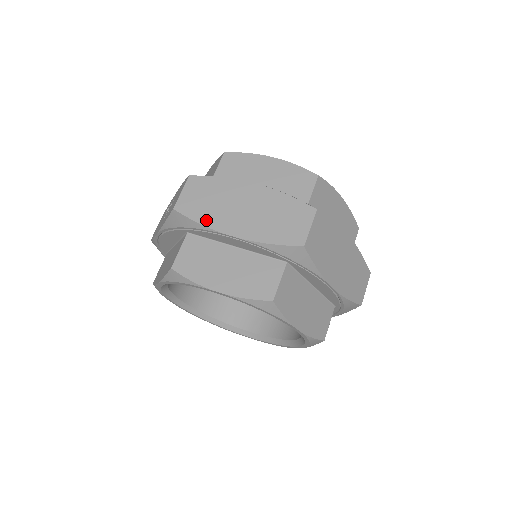
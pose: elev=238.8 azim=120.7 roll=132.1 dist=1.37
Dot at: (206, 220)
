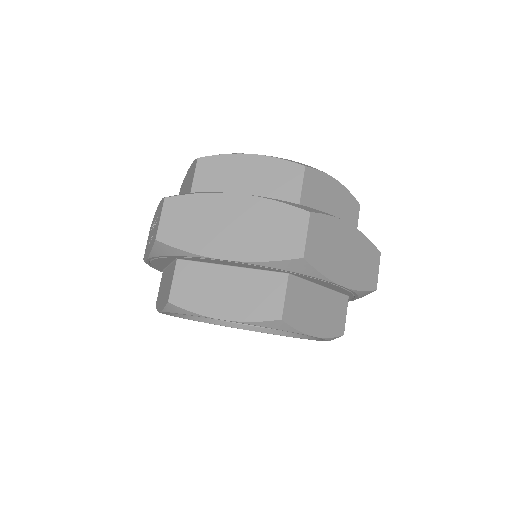
Dot at: (193, 246)
